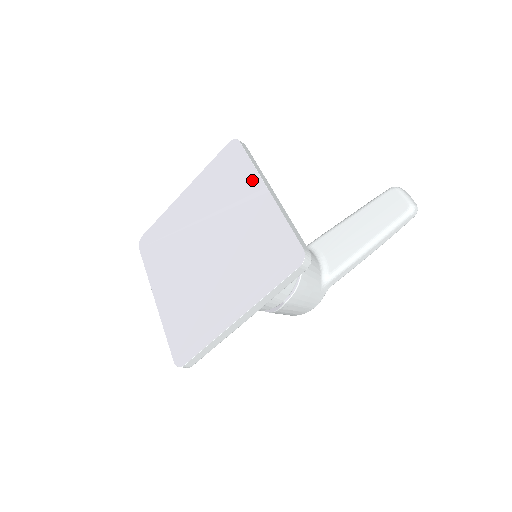
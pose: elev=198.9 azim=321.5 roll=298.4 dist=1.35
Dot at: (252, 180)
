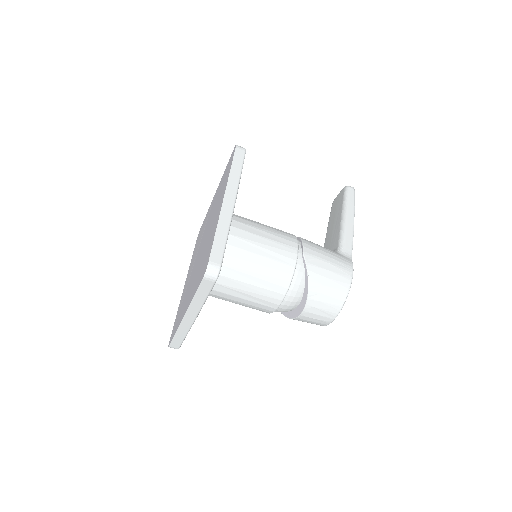
Dot at: occluded
